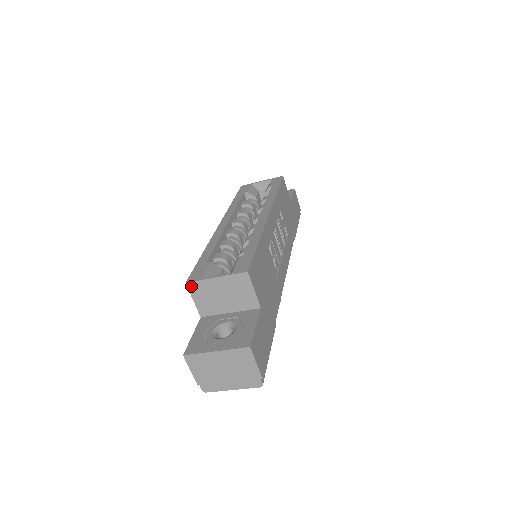
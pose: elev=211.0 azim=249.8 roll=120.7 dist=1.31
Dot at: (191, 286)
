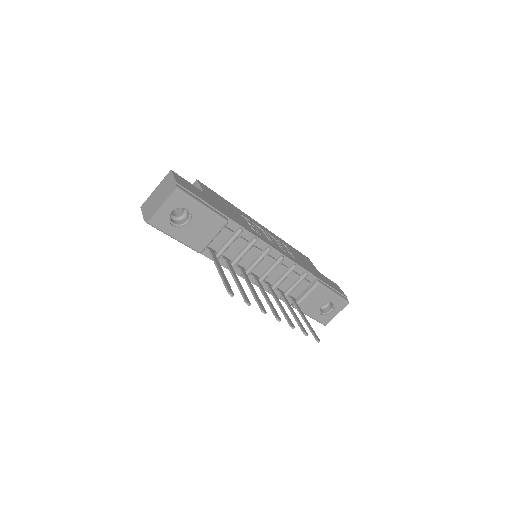
Dot at: occluded
